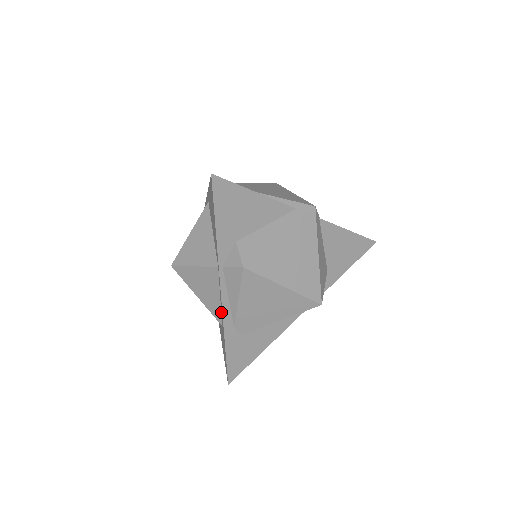
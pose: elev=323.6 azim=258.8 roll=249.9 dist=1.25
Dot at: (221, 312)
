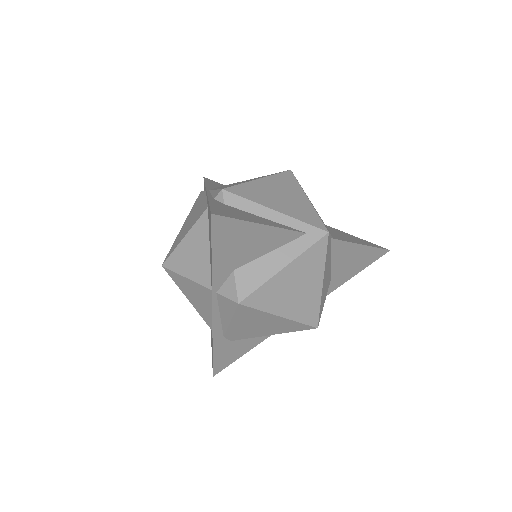
Dot at: (211, 322)
